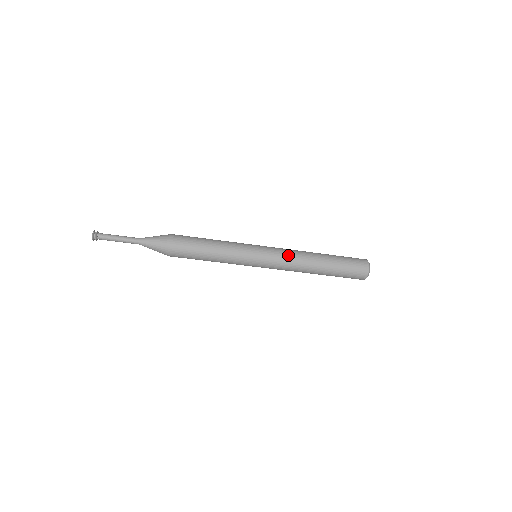
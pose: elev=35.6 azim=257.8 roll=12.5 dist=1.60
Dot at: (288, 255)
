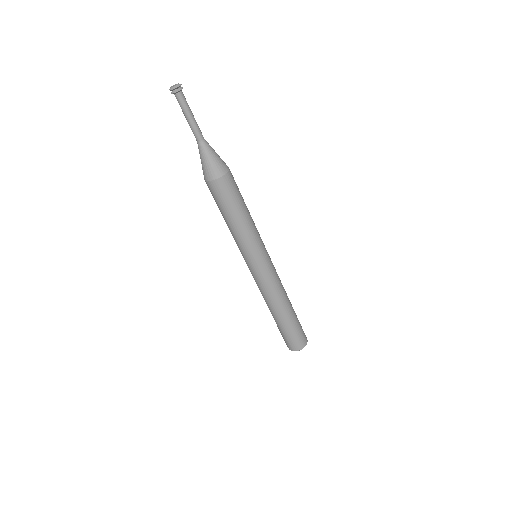
Dot at: (279, 278)
